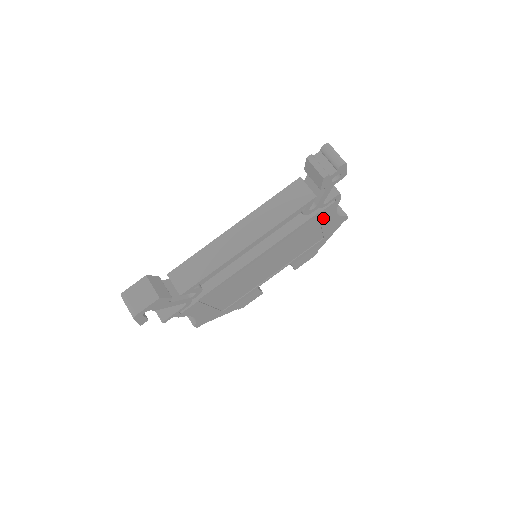
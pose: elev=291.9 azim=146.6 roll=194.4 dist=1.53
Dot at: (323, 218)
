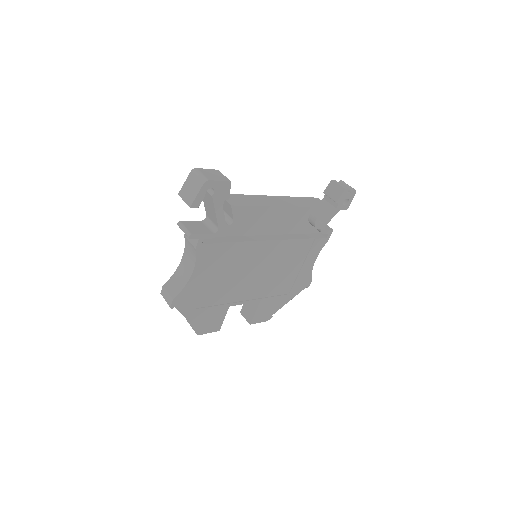
Dot at: (310, 253)
